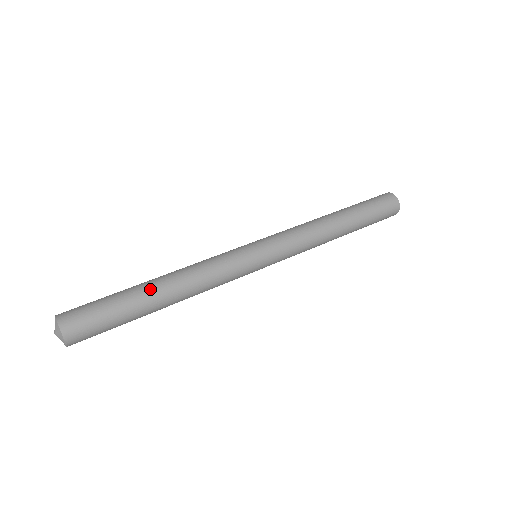
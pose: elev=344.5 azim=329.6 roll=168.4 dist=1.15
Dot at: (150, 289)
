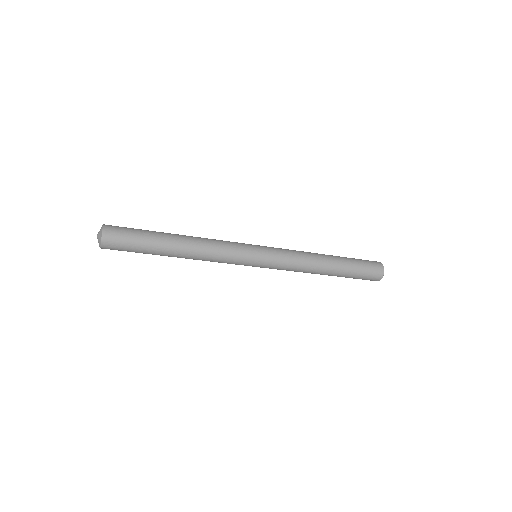
Dot at: (171, 235)
